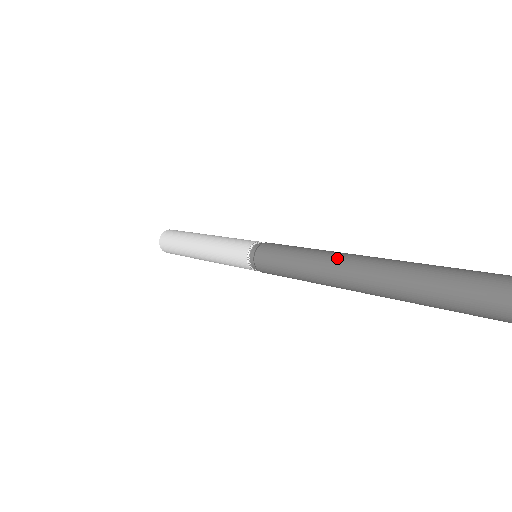
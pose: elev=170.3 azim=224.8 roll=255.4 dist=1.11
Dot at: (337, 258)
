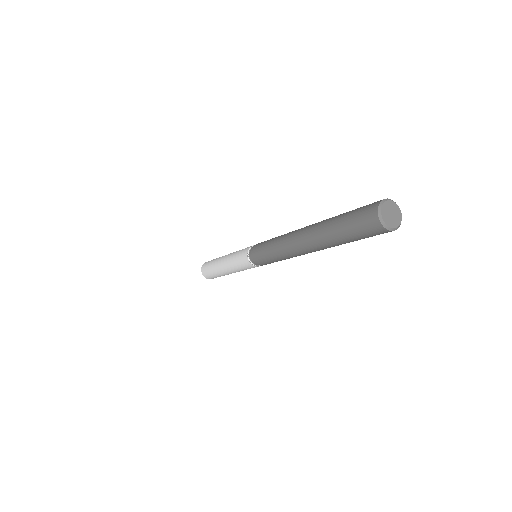
Dot at: occluded
